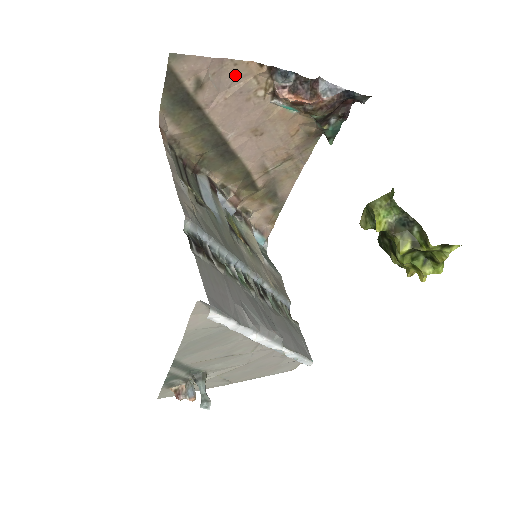
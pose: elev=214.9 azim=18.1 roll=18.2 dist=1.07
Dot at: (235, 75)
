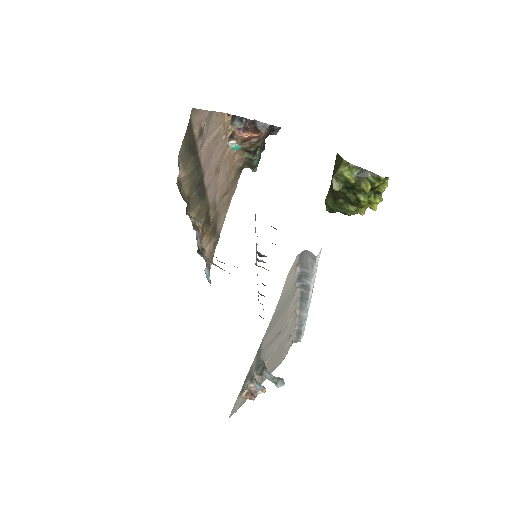
Dot at: (215, 124)
